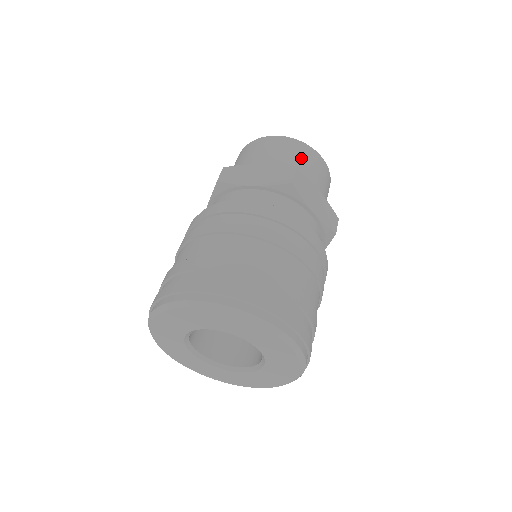
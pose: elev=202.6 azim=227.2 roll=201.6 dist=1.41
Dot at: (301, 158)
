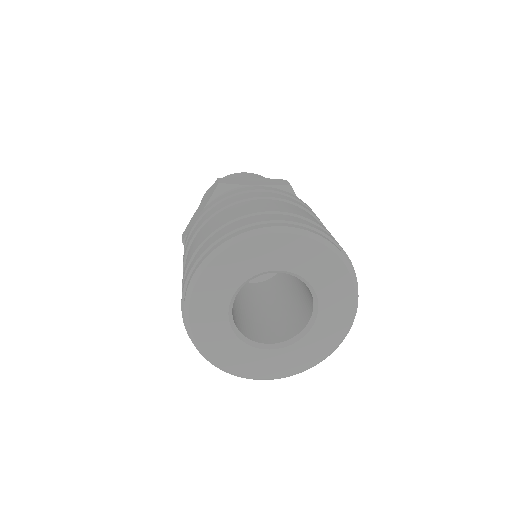
Dot at: occluded
